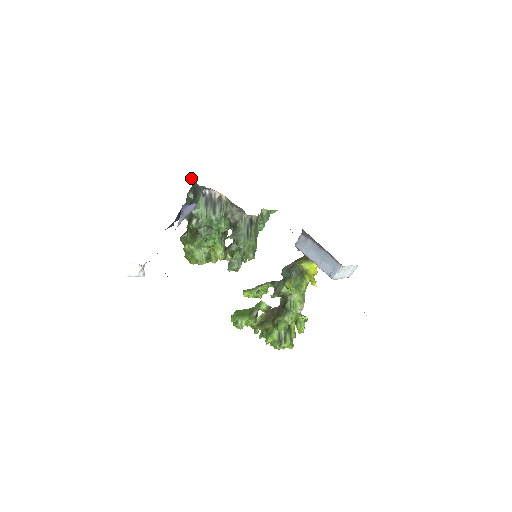
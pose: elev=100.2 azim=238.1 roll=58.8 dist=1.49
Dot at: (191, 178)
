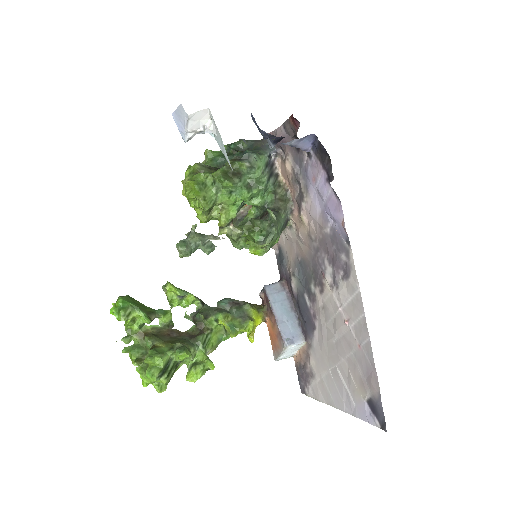
Dot at: (269, 133)
